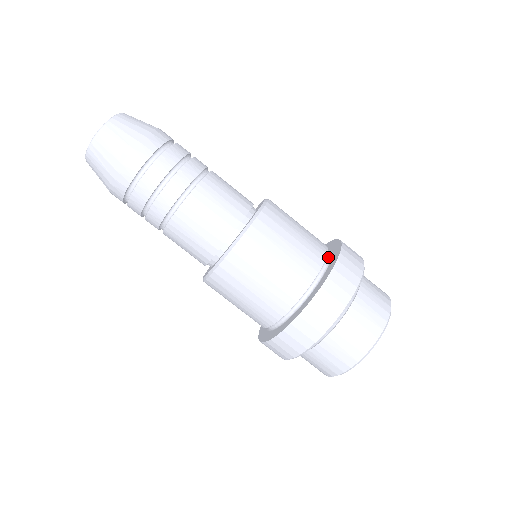
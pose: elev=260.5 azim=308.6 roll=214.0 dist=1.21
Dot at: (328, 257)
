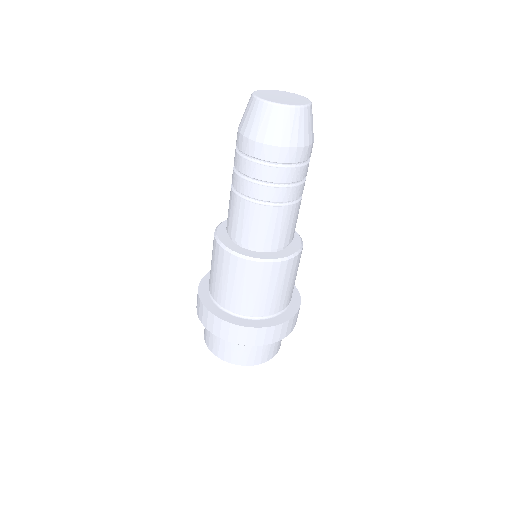
Dot at: (286, 306)
